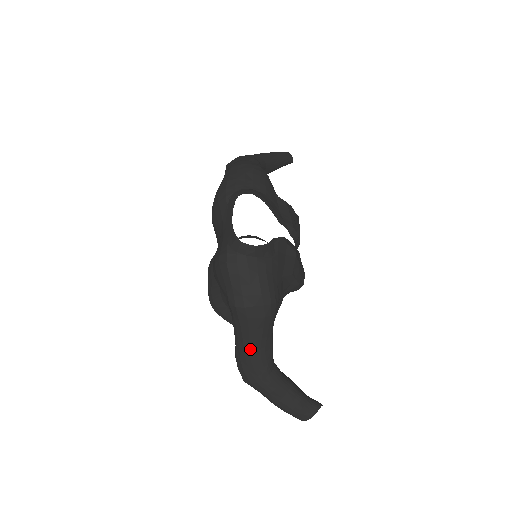
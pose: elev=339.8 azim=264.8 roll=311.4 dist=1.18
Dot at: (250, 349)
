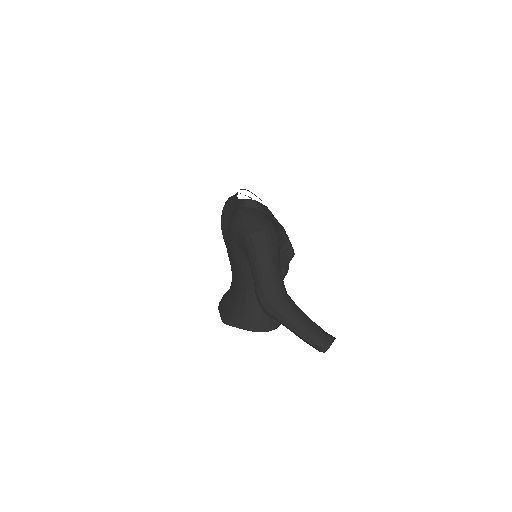
Dot at: (266, 271)
